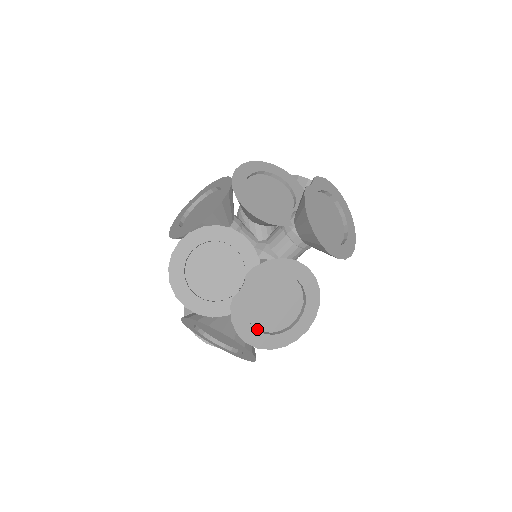
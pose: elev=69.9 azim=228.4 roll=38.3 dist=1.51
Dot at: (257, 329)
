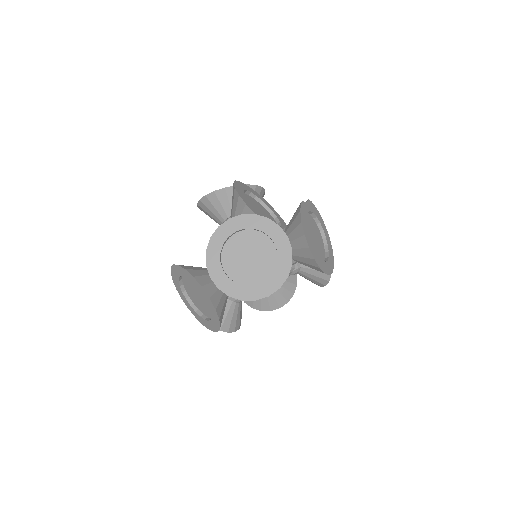
Dot at: occluded
